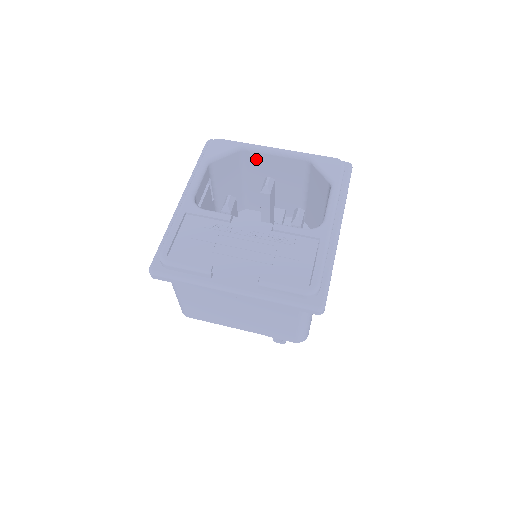
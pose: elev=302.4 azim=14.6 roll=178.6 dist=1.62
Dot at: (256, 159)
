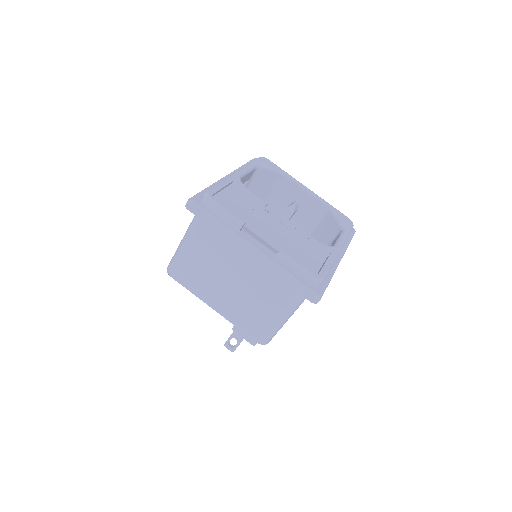
Dot at: (288, 189)
